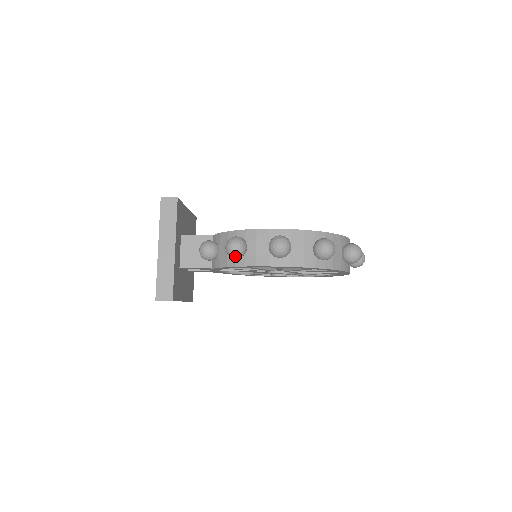
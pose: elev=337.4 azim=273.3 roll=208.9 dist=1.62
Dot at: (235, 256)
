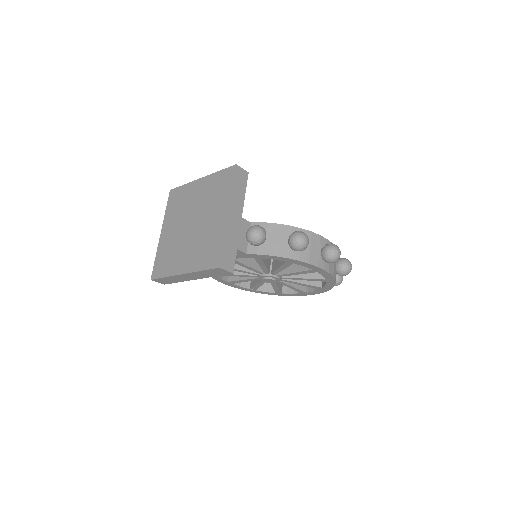
Dot at: (301, 249)
